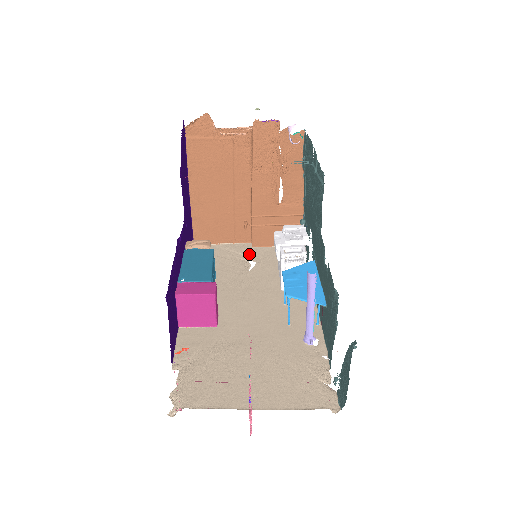
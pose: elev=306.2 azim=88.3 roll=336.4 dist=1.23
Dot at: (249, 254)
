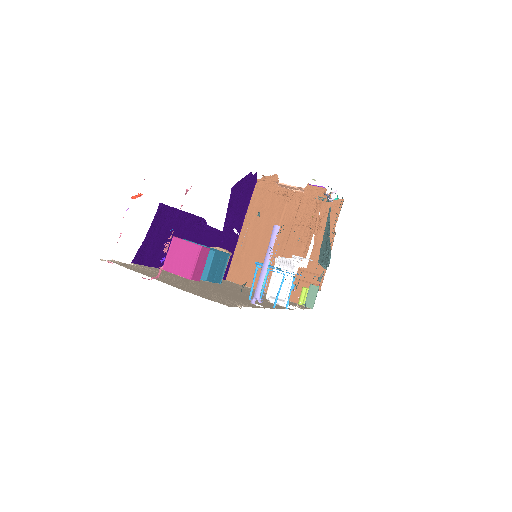
Dot at: (264, 294)
